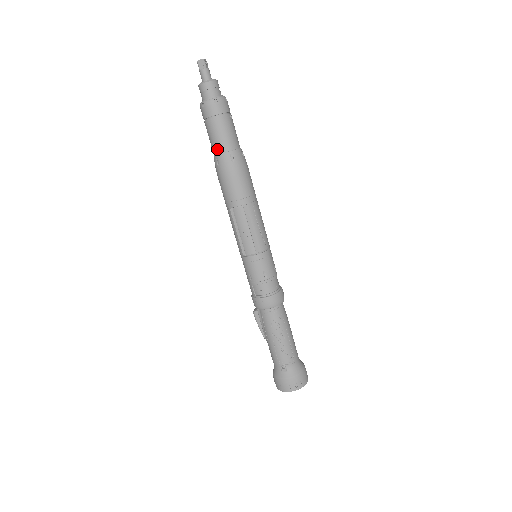
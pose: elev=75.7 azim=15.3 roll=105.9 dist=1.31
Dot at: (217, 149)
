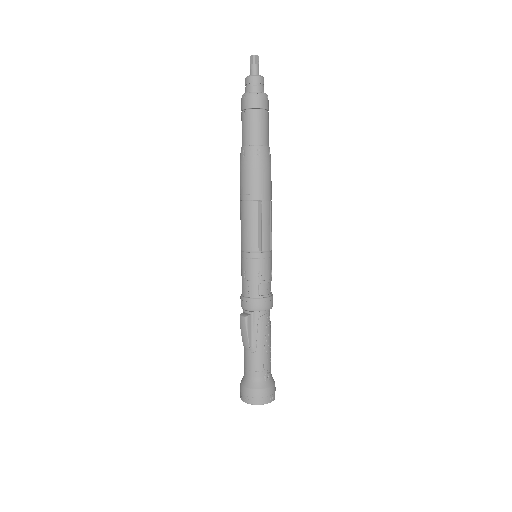
Dot at: (260, 140)
